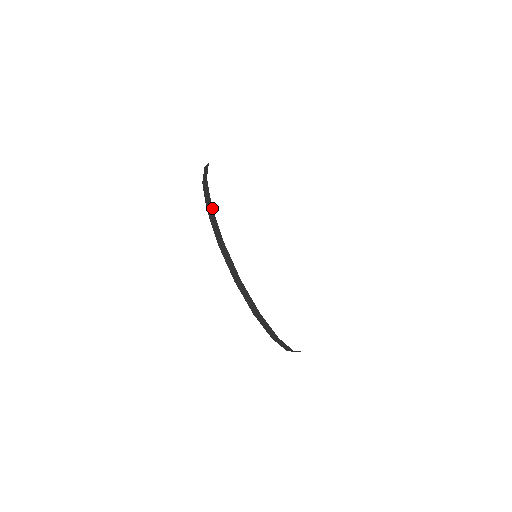
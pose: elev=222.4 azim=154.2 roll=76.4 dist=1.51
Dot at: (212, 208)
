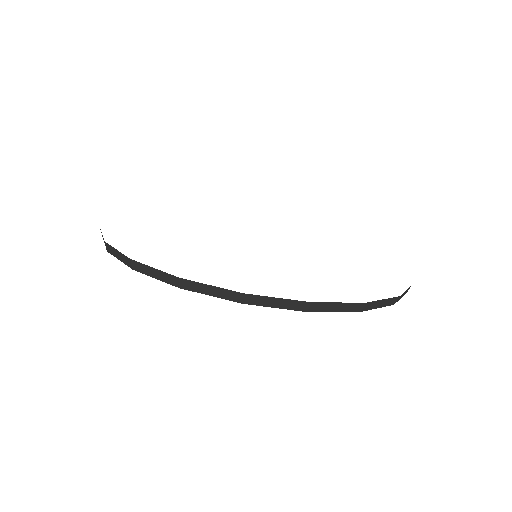
Dot at: (100, 229)
